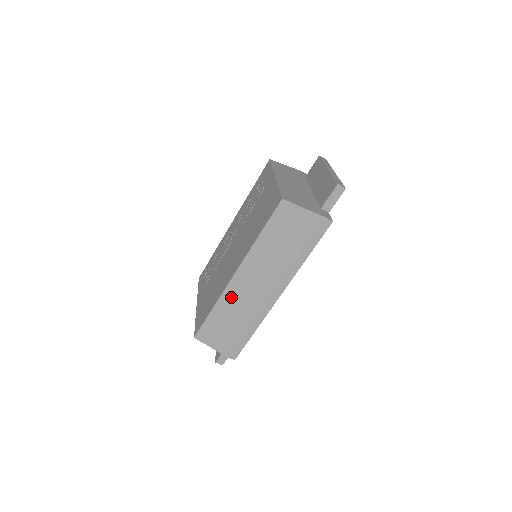
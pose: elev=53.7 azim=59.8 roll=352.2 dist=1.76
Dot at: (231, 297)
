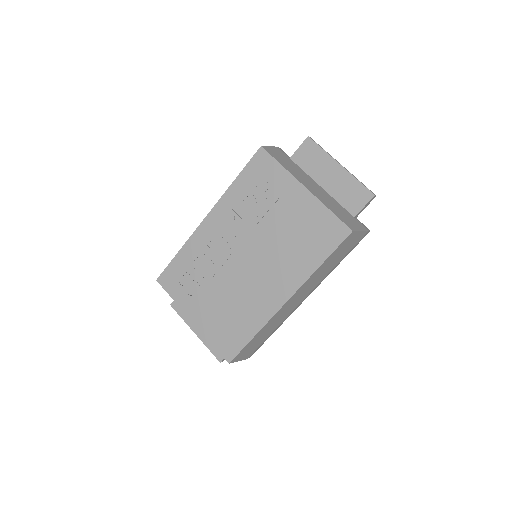
Dot at: (274, 319)
